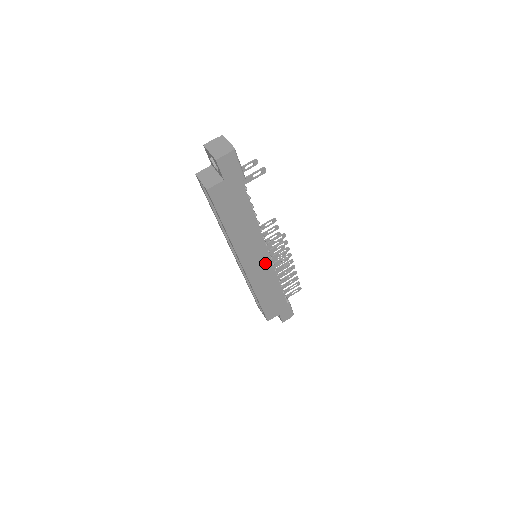
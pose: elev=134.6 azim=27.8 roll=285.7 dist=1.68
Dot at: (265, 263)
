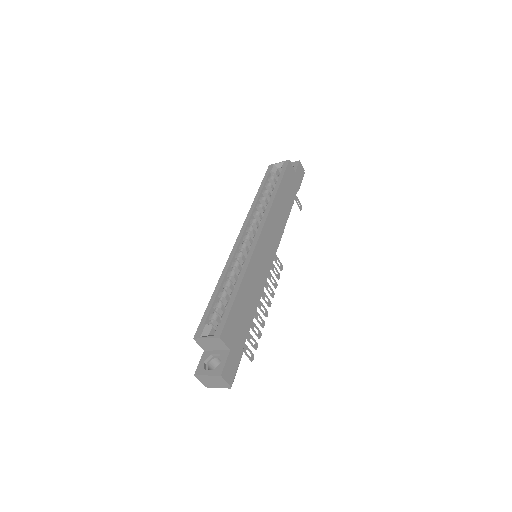
Dot at: (268, 259)
